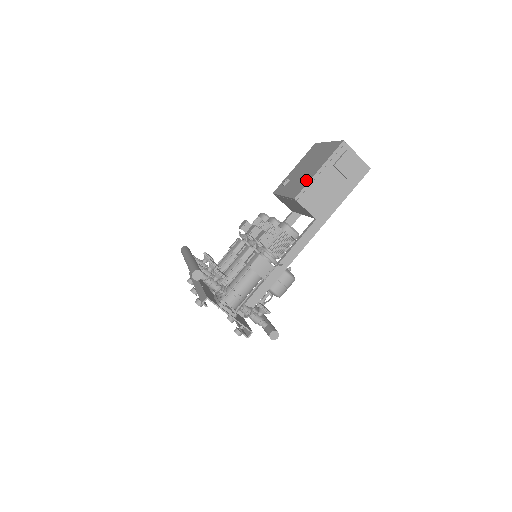
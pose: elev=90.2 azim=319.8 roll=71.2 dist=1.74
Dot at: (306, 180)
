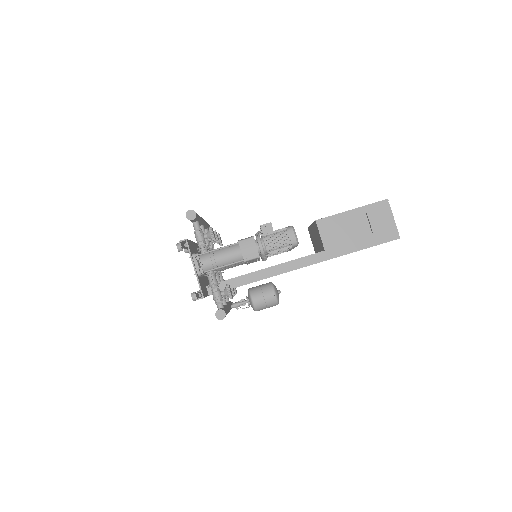
Dot at: occluded
